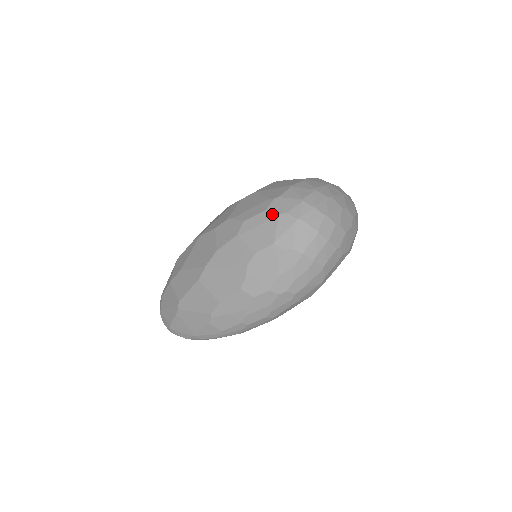
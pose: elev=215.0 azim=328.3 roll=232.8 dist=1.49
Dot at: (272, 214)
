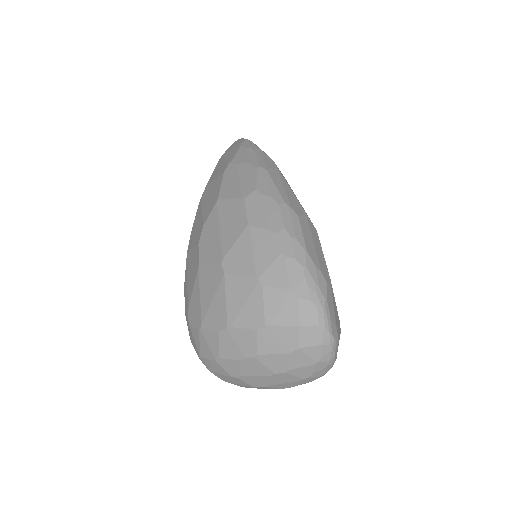
Dot at: (187, 325)
